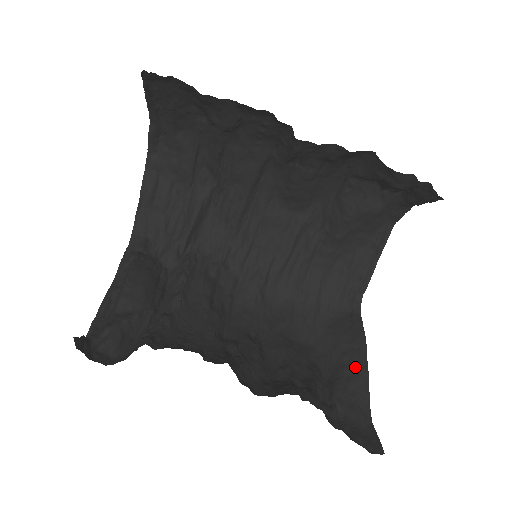
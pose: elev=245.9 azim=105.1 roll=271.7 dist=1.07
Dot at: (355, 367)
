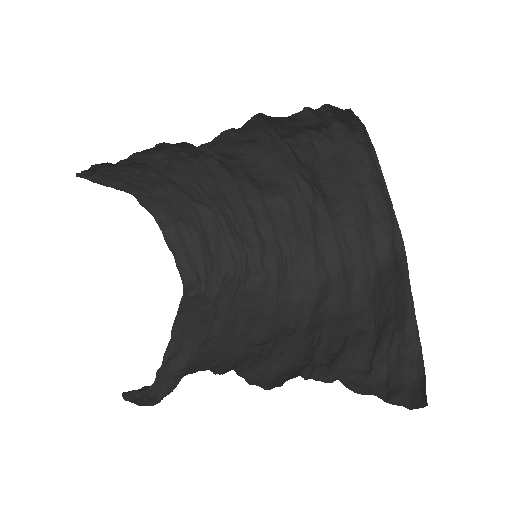
Dot at: (399, 317)
